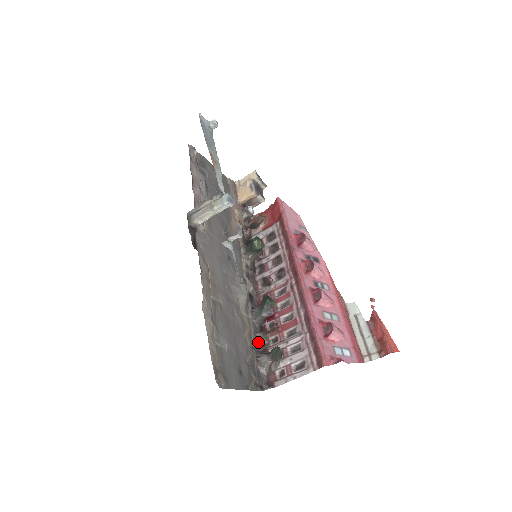
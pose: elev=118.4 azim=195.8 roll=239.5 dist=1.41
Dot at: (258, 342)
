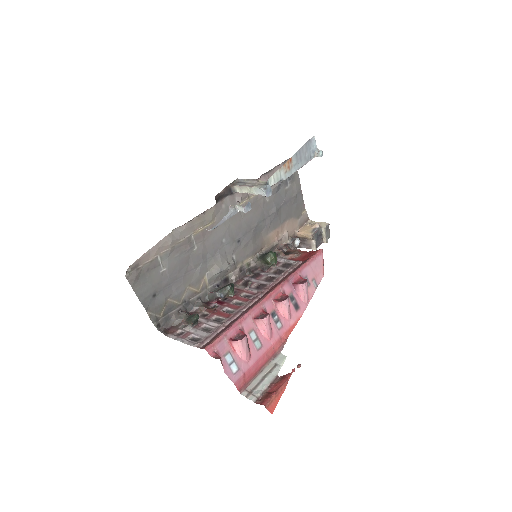
Dot at: (194, 305)
